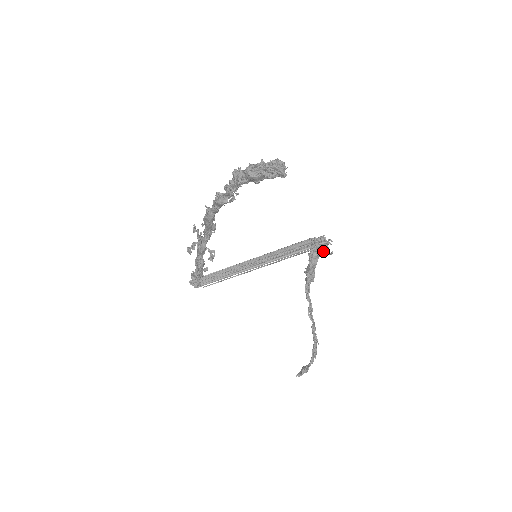
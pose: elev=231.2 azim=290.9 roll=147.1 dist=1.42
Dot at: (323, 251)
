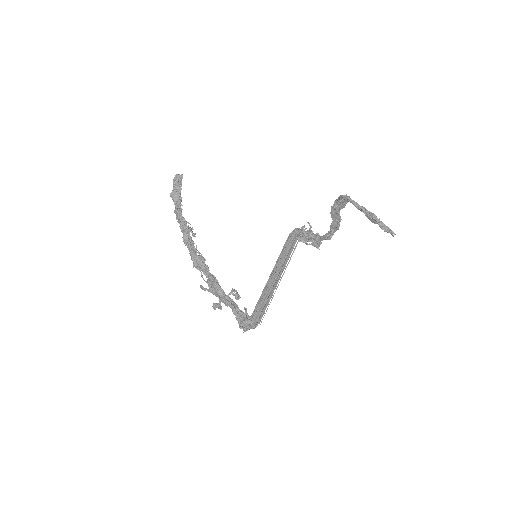
Dot at: occluded
